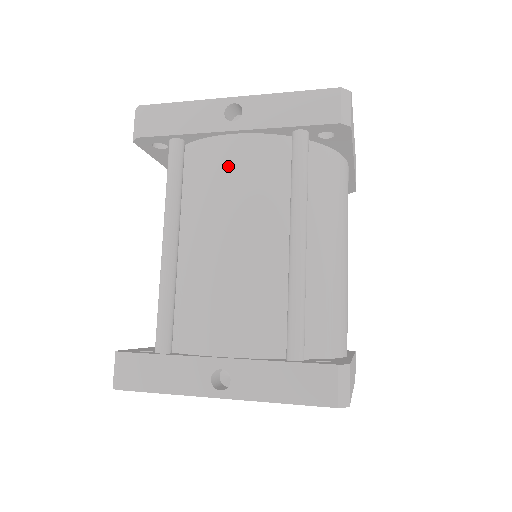
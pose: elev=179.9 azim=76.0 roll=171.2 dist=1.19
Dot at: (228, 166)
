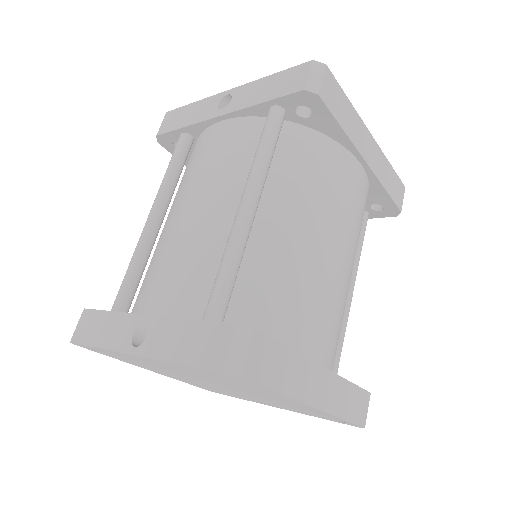
Dot at: (211, 147)
